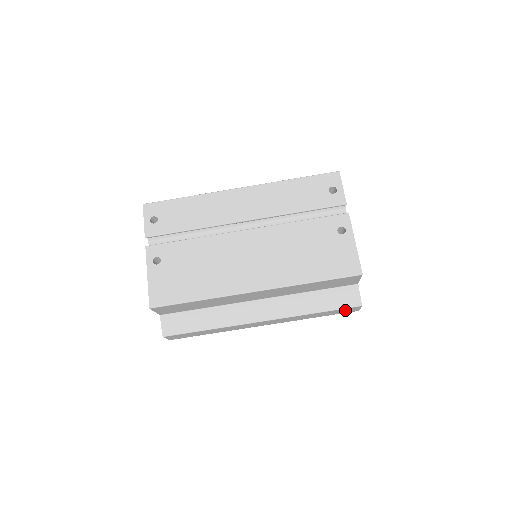
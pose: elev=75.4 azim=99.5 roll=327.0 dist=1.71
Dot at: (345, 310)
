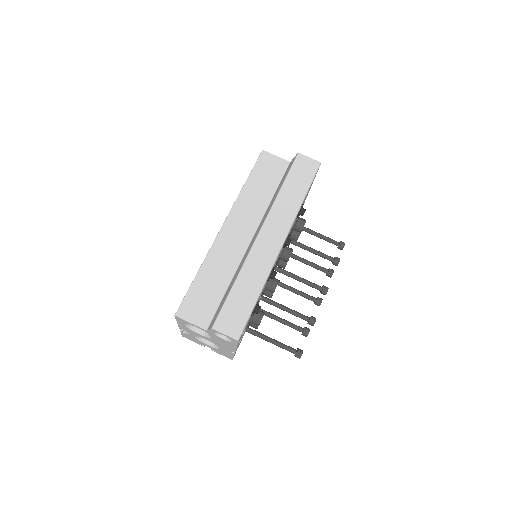
Dot at: (301, 169)
